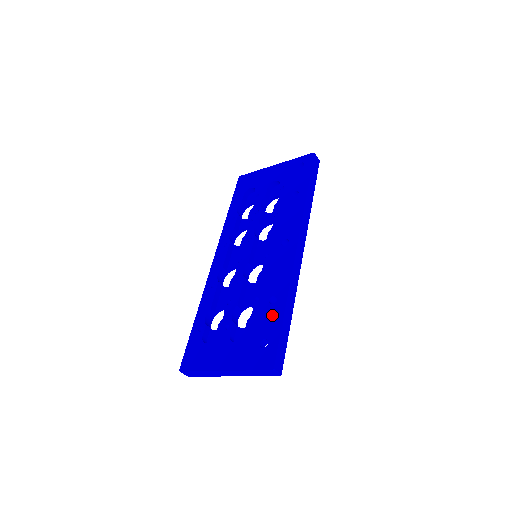
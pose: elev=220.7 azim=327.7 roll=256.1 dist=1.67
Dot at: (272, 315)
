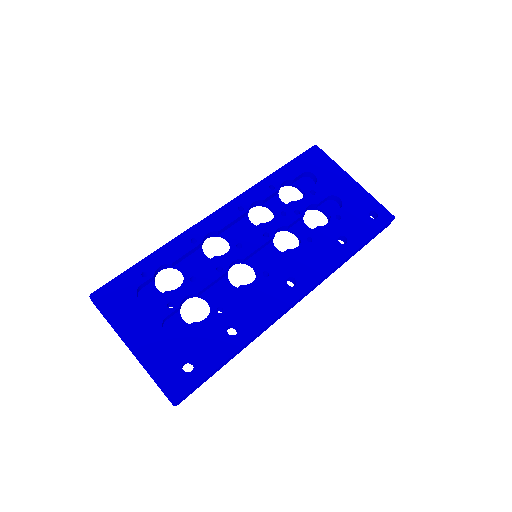
Dot at: (219, 346)
